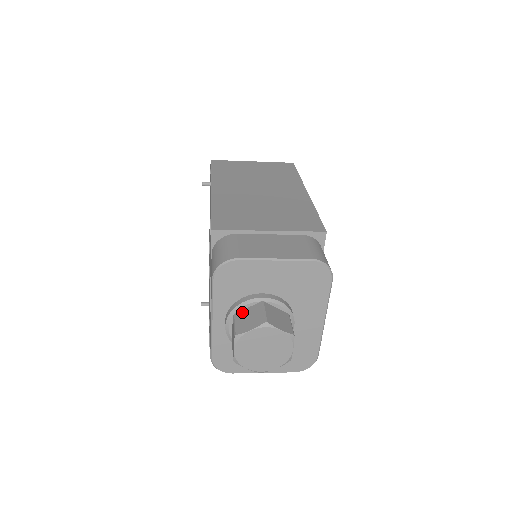
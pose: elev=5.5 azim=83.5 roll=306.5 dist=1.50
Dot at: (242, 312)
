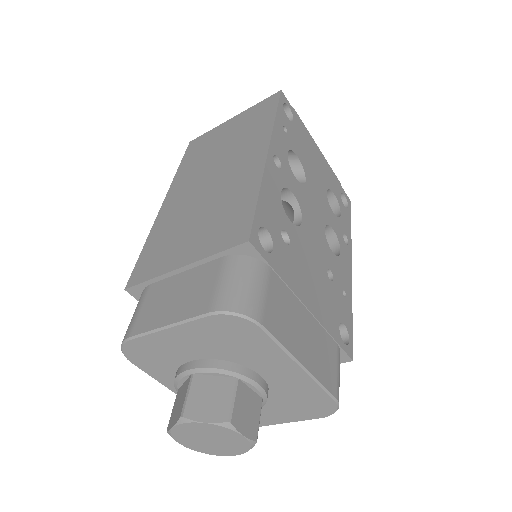
Dot at: (180, 390)
